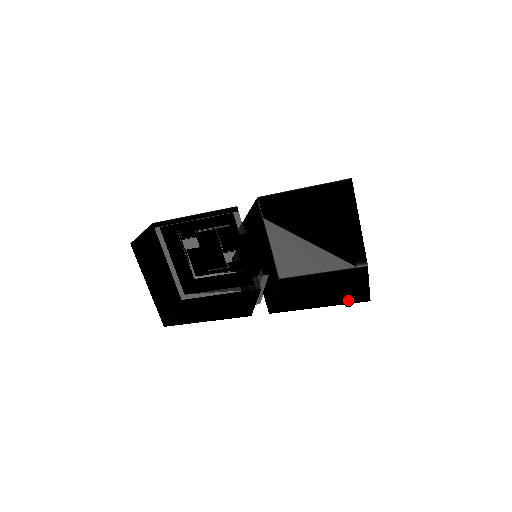
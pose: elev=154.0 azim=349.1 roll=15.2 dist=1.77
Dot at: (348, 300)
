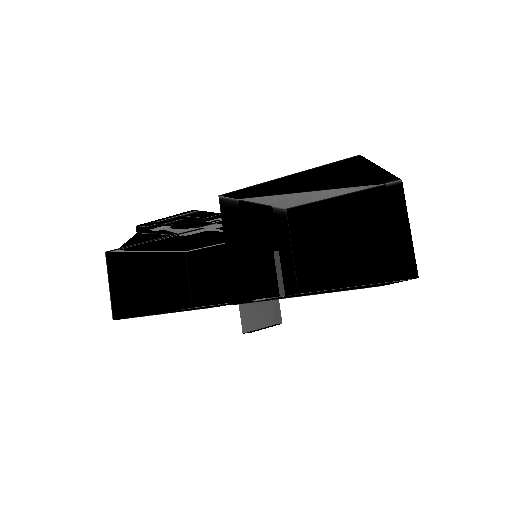
Dot at: (389, 274)
